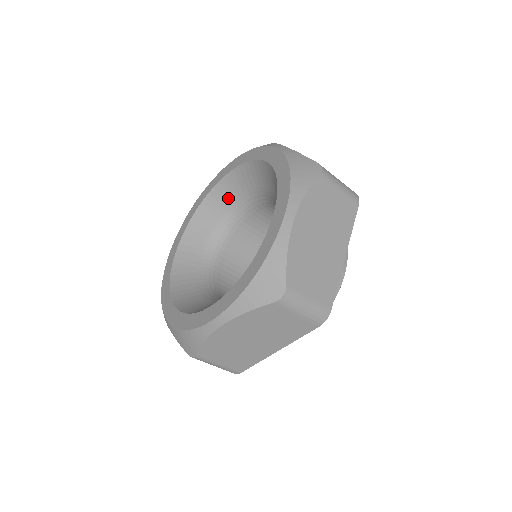
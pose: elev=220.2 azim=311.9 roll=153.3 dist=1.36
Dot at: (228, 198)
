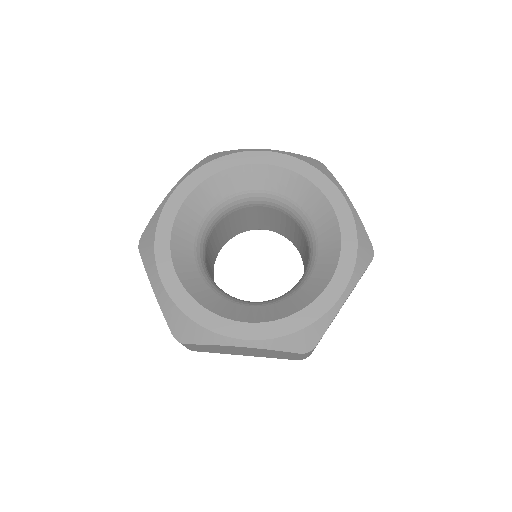
Dot at: (200, 212)
